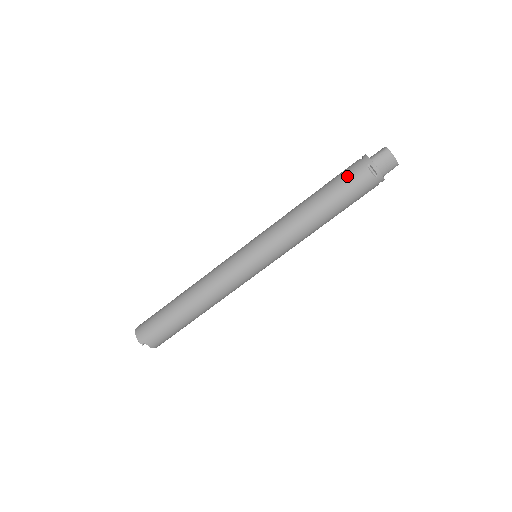
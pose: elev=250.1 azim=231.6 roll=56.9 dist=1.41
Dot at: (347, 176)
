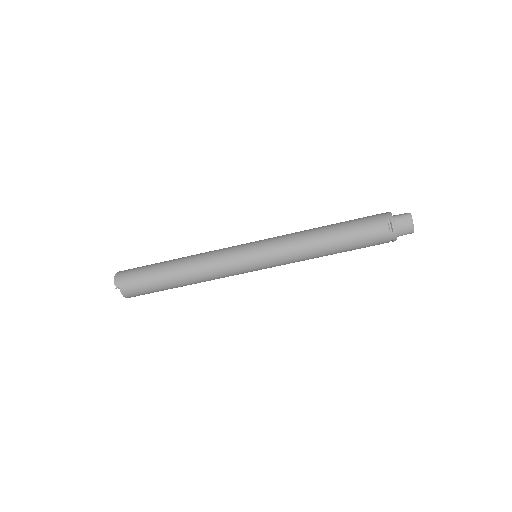
Dot at: (367, 221)
